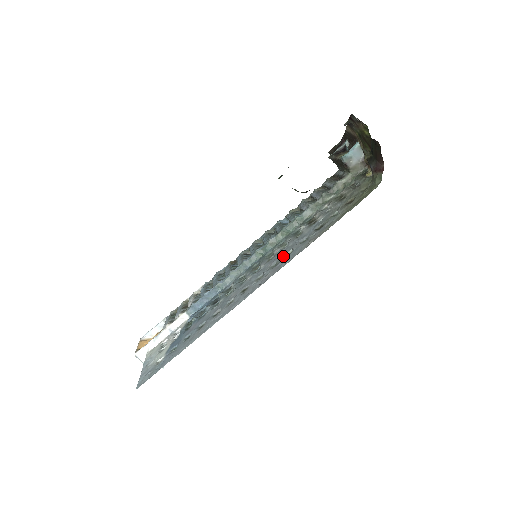
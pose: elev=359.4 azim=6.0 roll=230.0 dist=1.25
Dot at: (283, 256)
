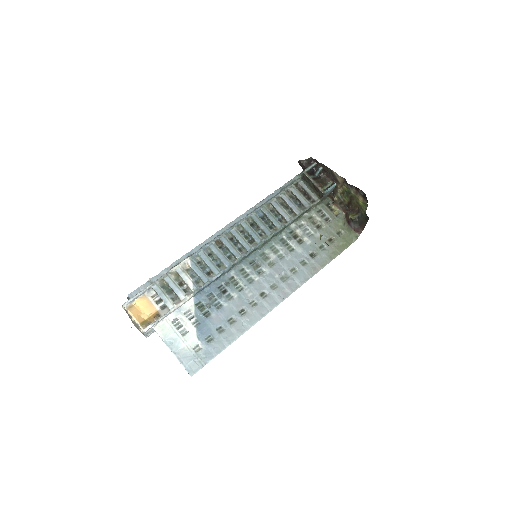
Dot at: (290, 272)
